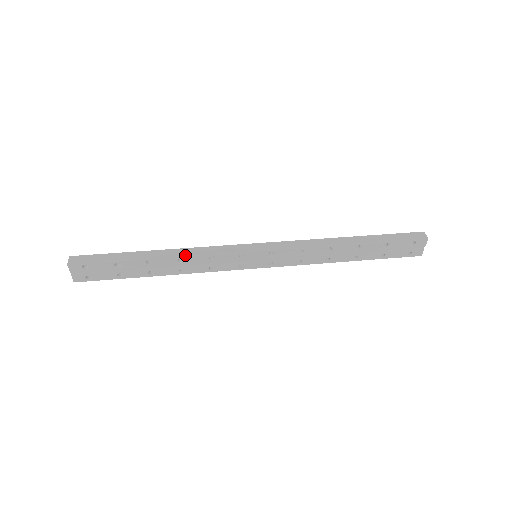
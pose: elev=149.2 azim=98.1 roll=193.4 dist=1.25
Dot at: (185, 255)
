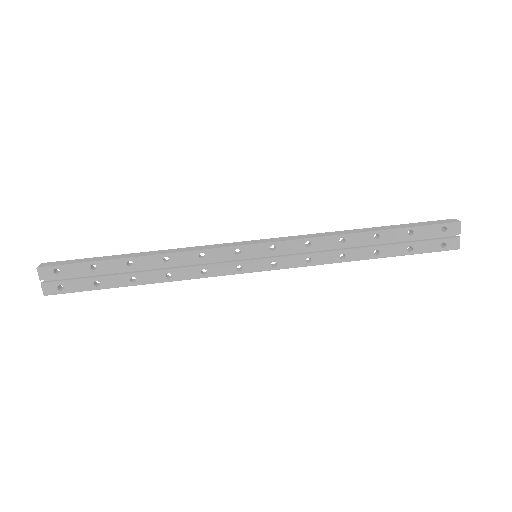
Dot at: (171, 252)
